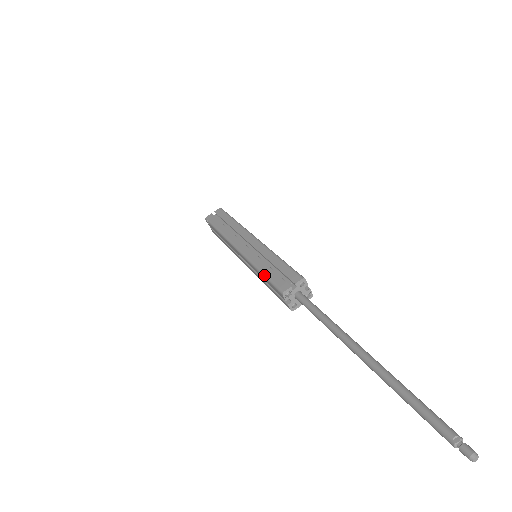
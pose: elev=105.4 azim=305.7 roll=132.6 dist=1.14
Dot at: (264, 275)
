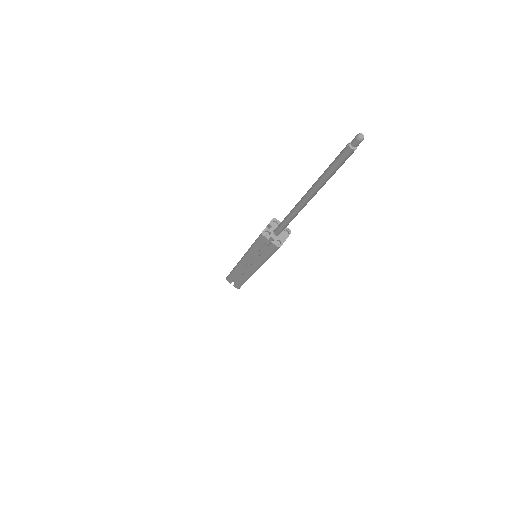
Dot at: (253, 244)
